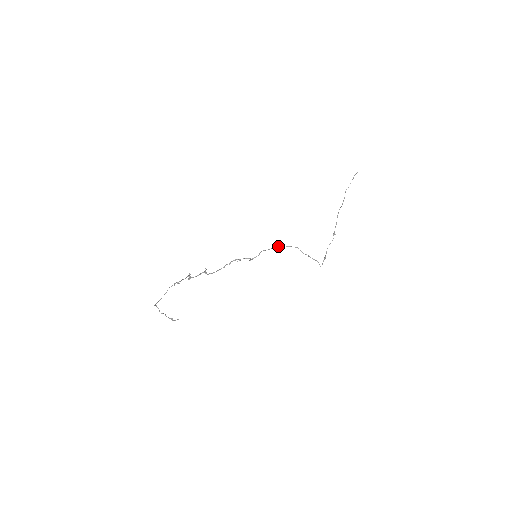
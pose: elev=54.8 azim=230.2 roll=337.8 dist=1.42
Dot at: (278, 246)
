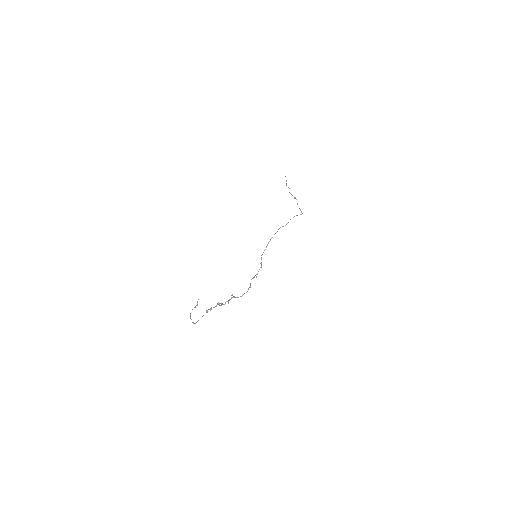
Dot at: (269, 241)
